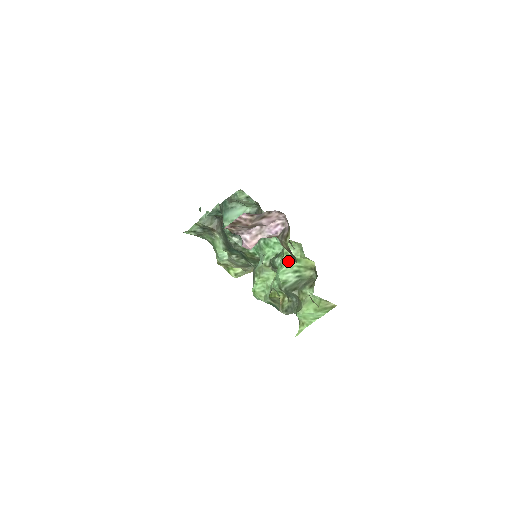
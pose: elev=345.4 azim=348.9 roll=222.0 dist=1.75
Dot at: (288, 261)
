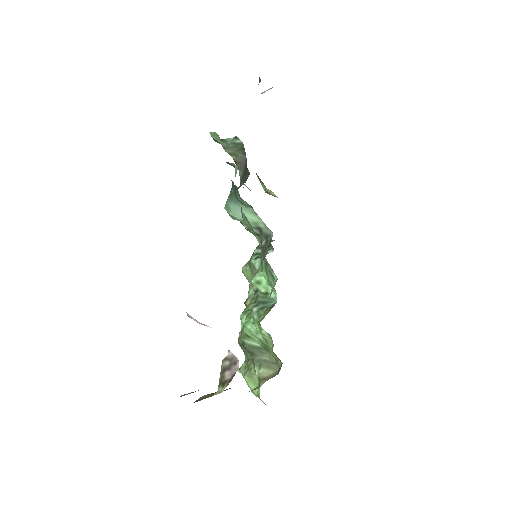
Dot at: (259, 333)
